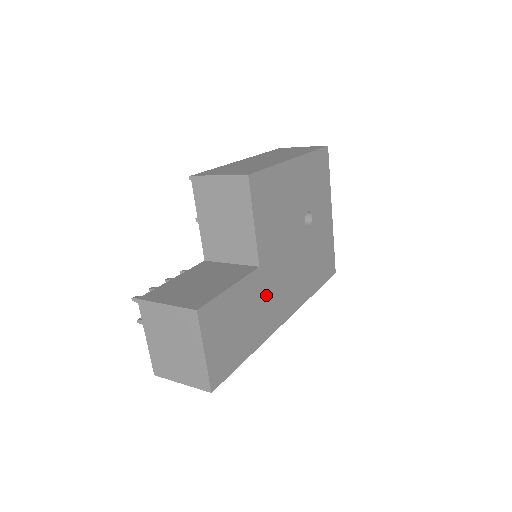
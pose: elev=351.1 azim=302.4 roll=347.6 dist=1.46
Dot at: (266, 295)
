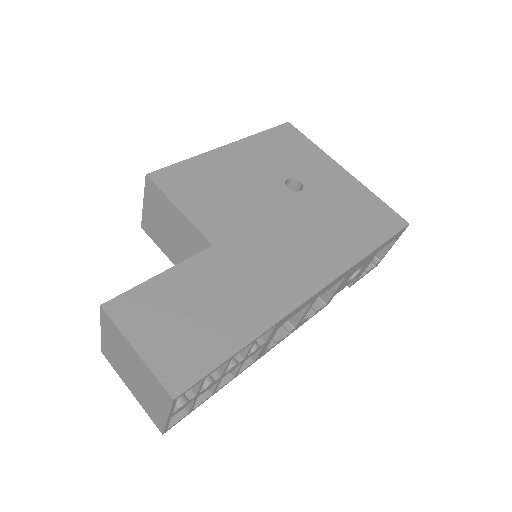
Dot at: (246, 271)
